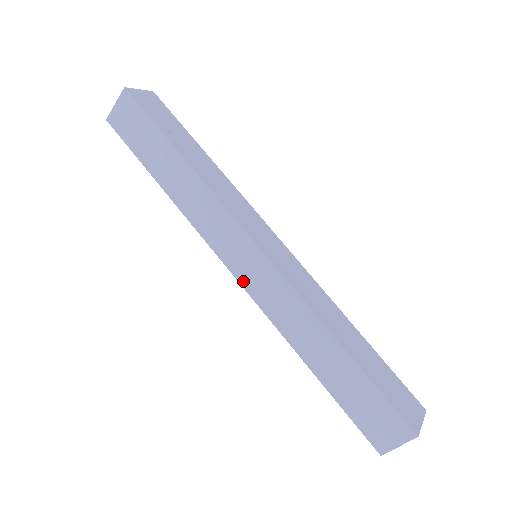
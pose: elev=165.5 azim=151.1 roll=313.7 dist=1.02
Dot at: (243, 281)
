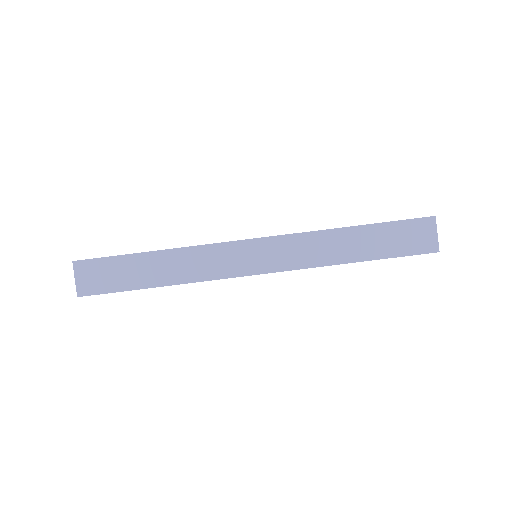
Dot at: (268, 269)
